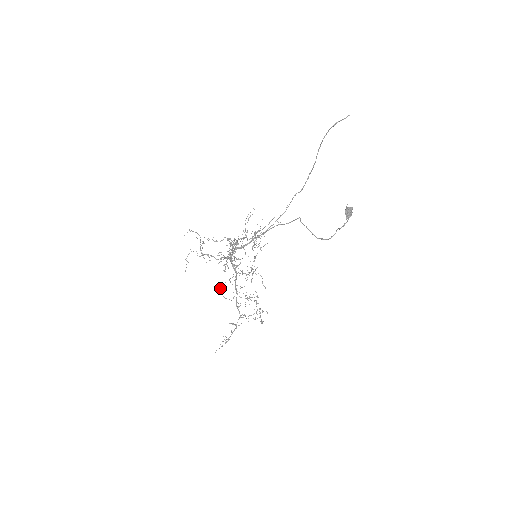
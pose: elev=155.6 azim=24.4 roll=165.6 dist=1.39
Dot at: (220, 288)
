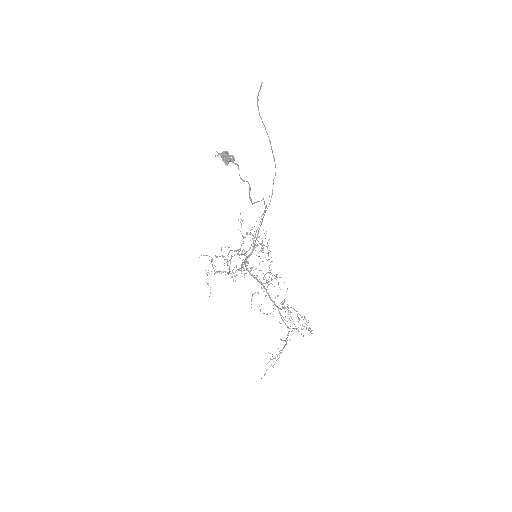
Dot at: occluded
